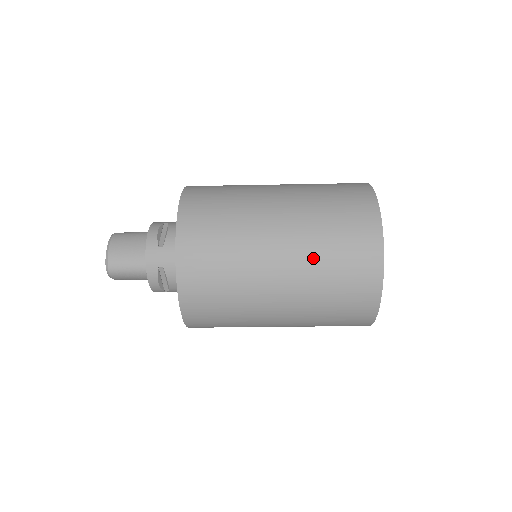
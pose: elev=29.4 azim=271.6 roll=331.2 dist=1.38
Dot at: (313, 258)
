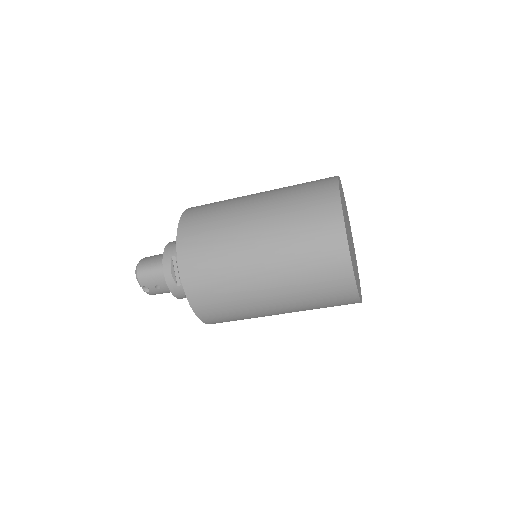
Dot at: (282, 205)
